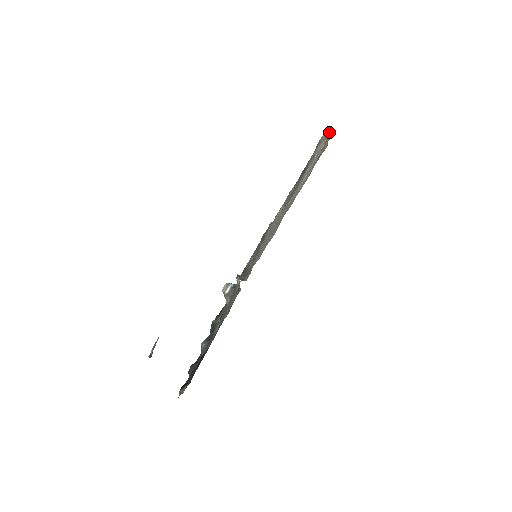
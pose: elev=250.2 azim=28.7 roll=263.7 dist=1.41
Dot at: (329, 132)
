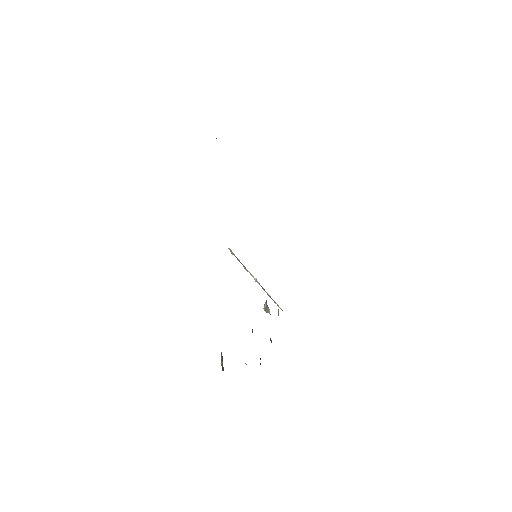
Dot at: occluded
